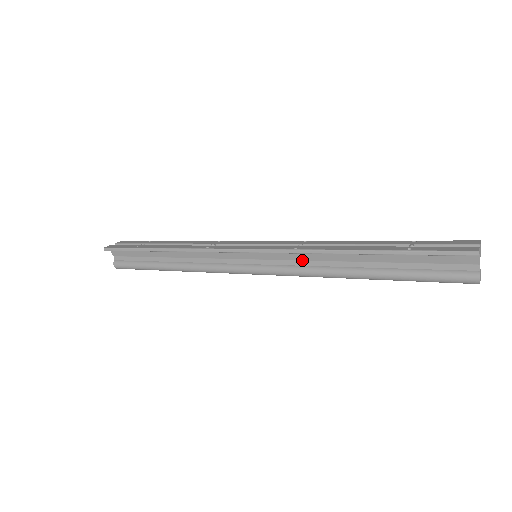
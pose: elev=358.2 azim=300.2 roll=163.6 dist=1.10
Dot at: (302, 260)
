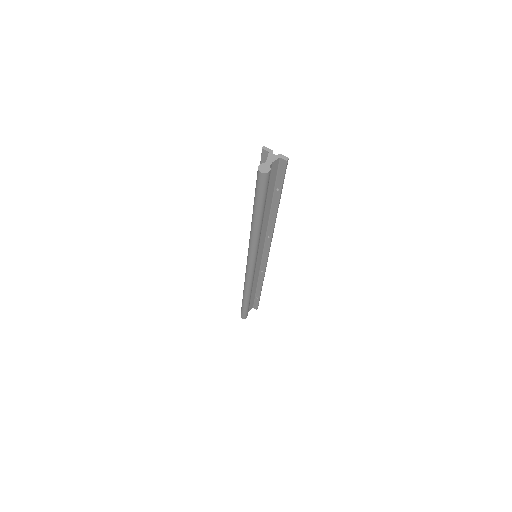
Dot at: occluded
